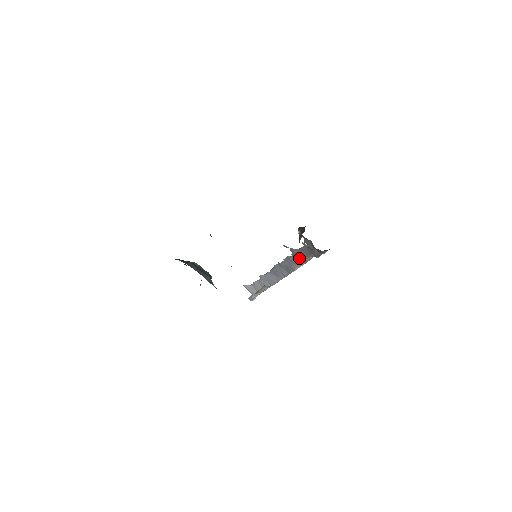
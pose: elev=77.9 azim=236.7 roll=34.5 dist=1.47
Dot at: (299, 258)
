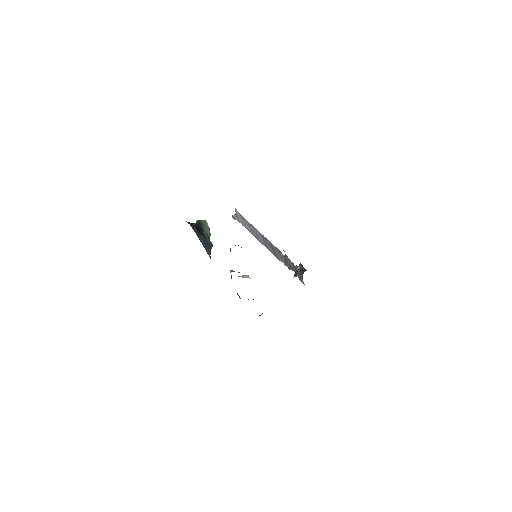
Dot at: (287, 263)
